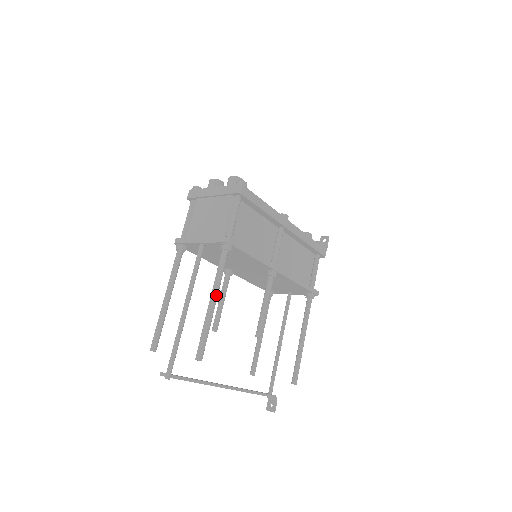
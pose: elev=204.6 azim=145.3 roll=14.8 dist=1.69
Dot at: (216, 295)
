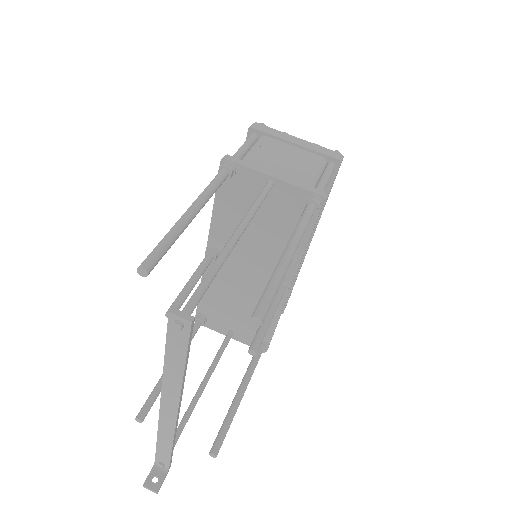
Dot at: (297, 247)
